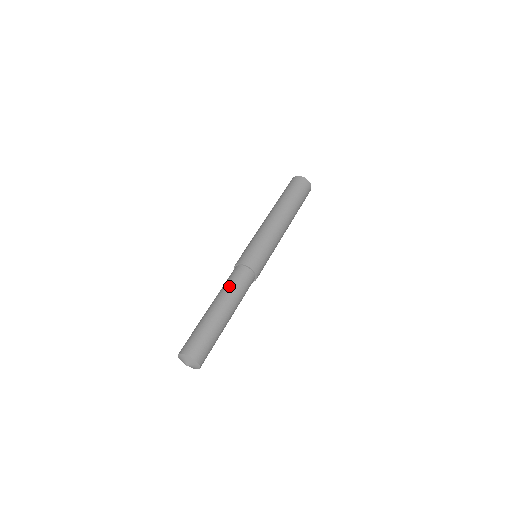
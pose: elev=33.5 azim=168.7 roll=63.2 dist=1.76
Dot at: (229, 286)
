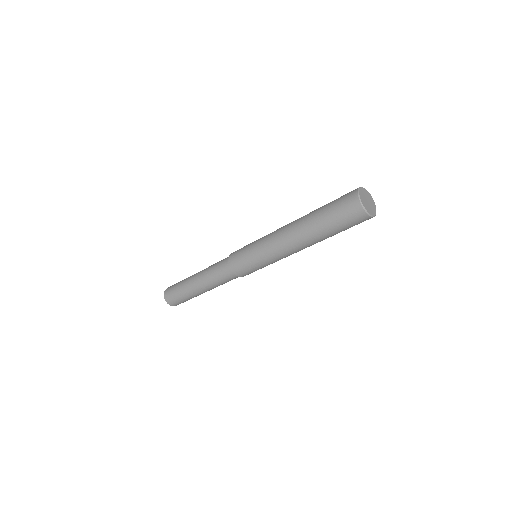
Dot at: (211, 273)
